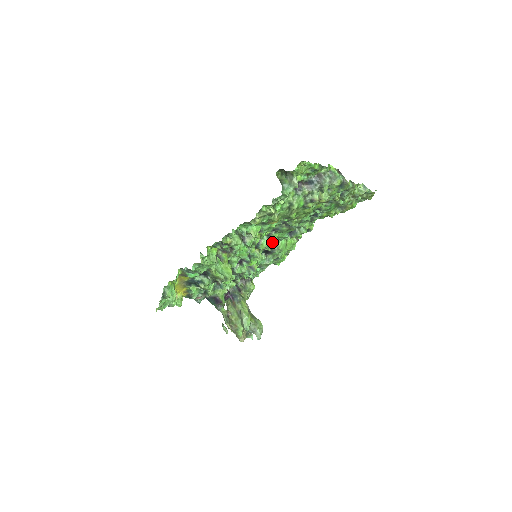
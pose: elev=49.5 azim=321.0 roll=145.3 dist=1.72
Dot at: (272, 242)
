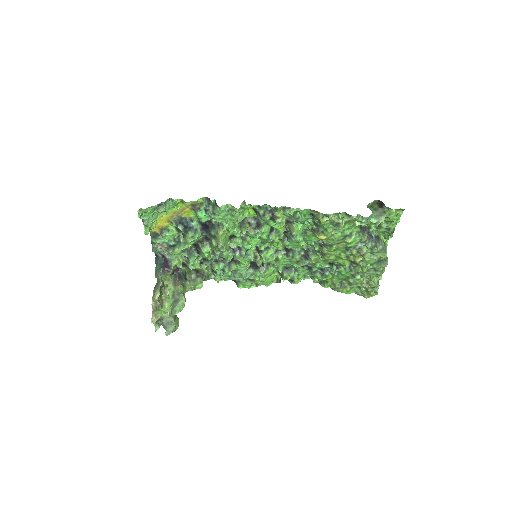
Dot at: occluded
